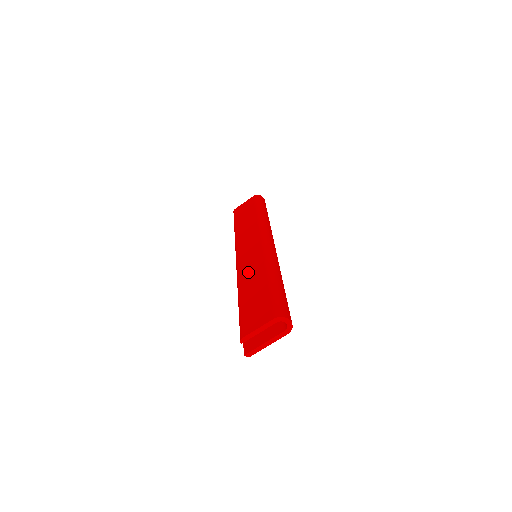
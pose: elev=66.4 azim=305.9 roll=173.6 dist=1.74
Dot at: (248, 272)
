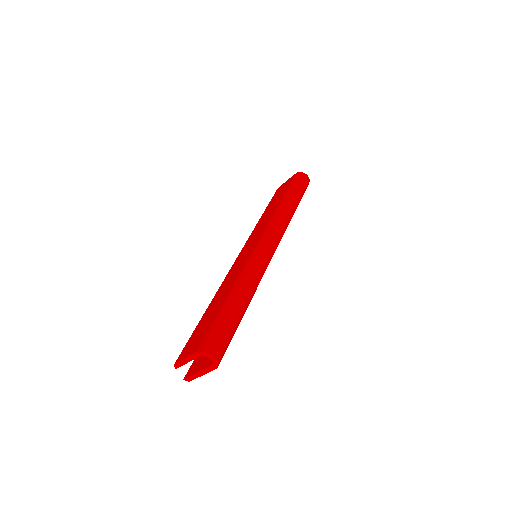
Dot at: (228, 280)
